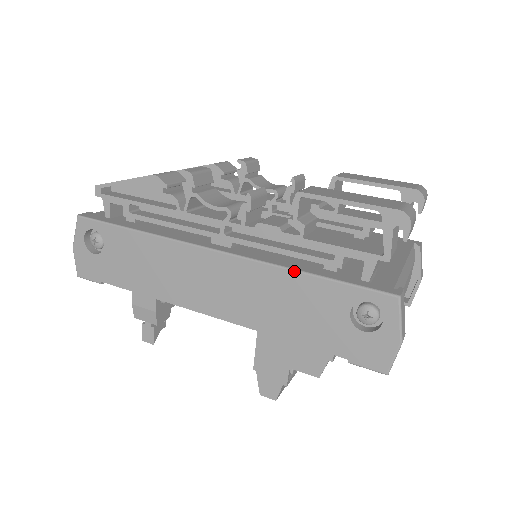
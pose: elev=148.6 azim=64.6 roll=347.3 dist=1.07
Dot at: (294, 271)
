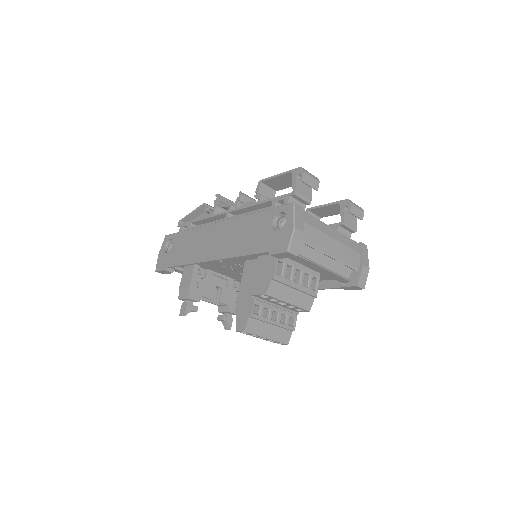
Dot at: (250, 214)
